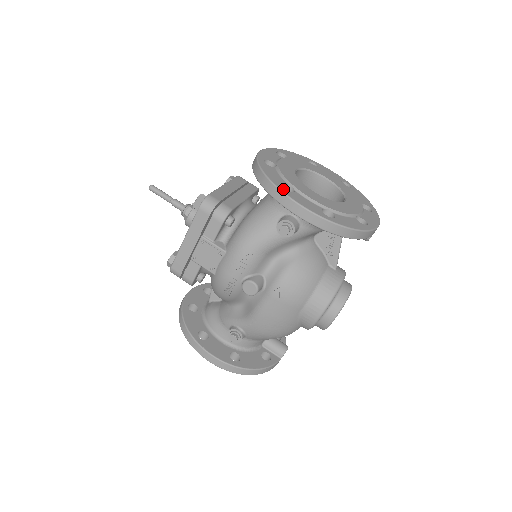
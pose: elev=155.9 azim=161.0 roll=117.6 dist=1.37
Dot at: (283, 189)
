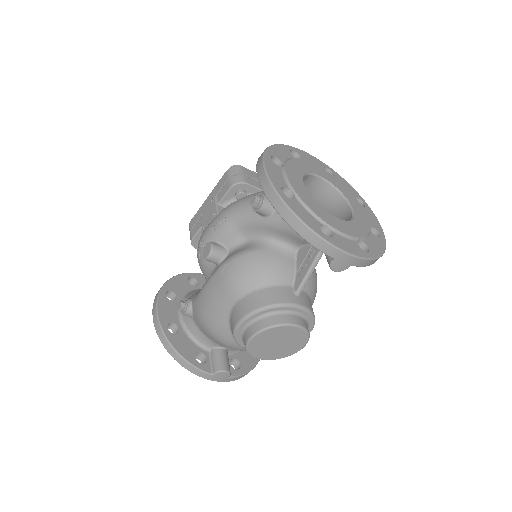
Dot at: (268, 155)
